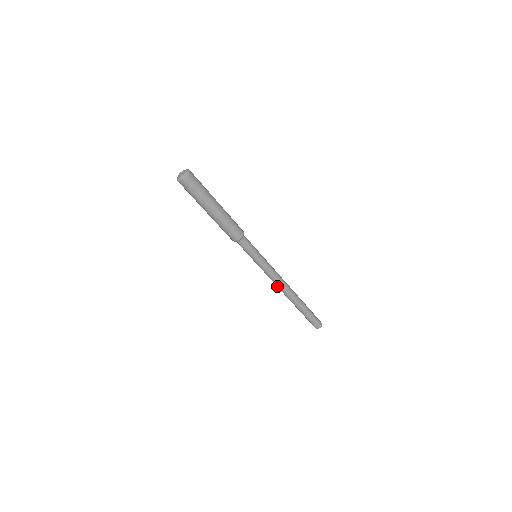
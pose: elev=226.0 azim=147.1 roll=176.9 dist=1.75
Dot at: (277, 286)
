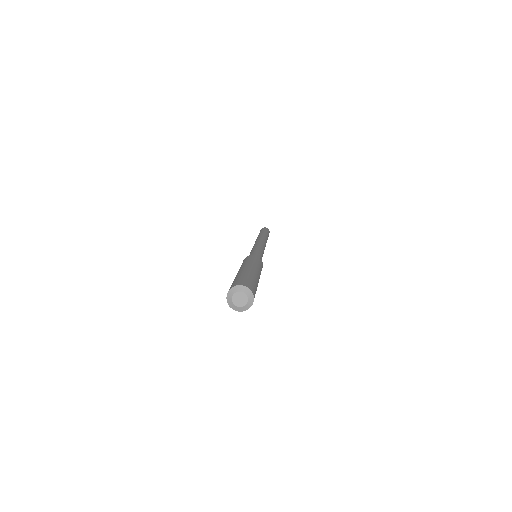
Dot at: occluded
